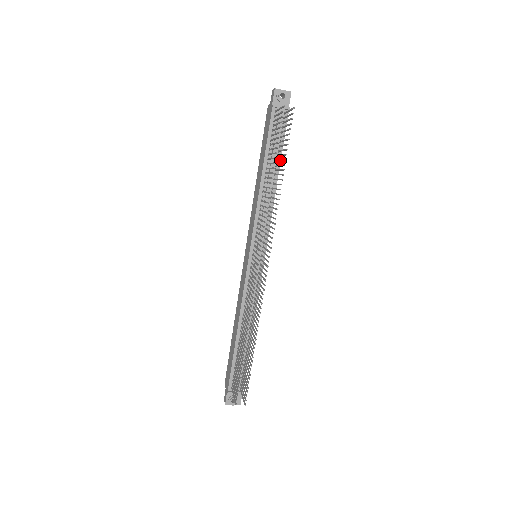
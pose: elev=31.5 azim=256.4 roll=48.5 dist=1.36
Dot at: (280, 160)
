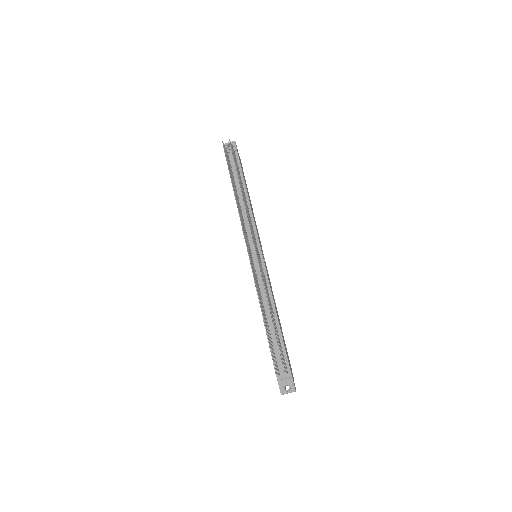
Dot at: occluded
